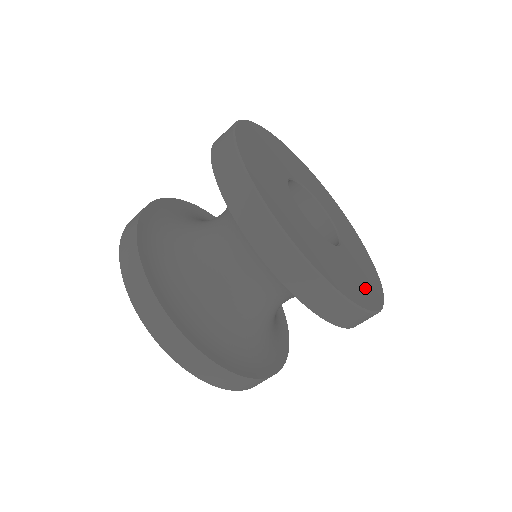
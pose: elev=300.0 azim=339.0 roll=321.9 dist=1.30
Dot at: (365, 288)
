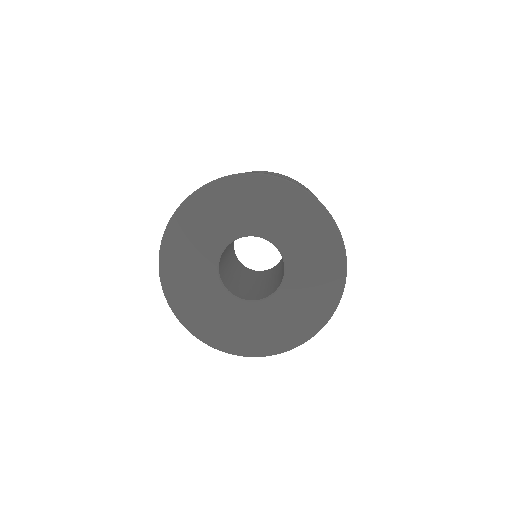
Dot at: (319, 298)
